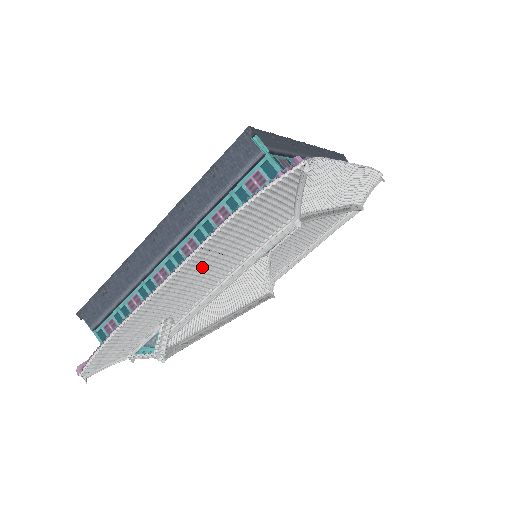
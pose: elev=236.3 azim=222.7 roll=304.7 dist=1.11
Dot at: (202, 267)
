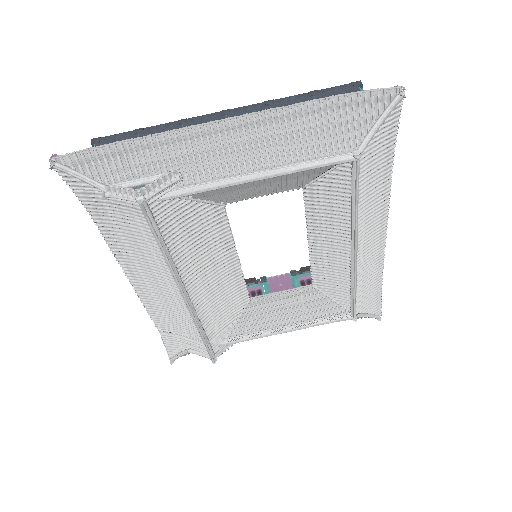
Dot at: (257, 135)
